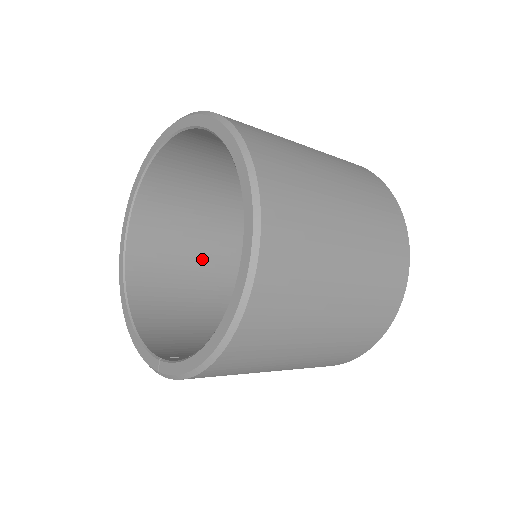
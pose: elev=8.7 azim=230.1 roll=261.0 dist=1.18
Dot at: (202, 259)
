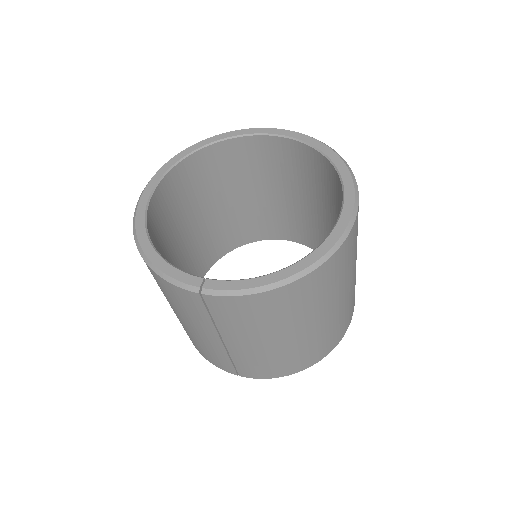
Dot at: (179, 248)
